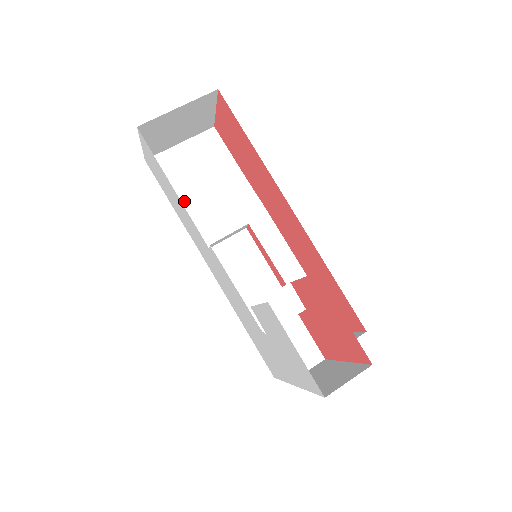
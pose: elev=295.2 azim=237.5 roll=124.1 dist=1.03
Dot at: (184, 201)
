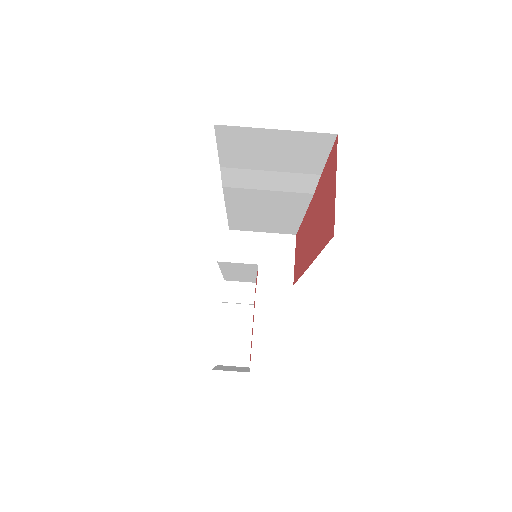
Dot at: (236, 163)
